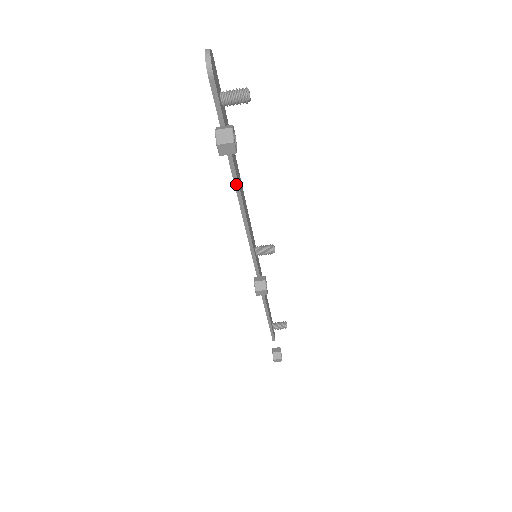
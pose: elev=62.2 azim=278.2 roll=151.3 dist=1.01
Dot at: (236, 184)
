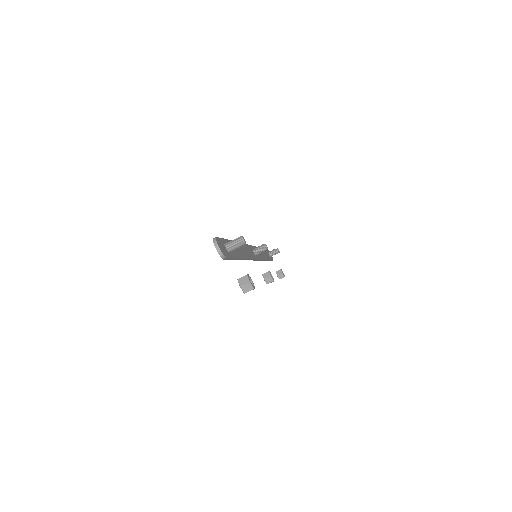
Dot at: (242, 259)
